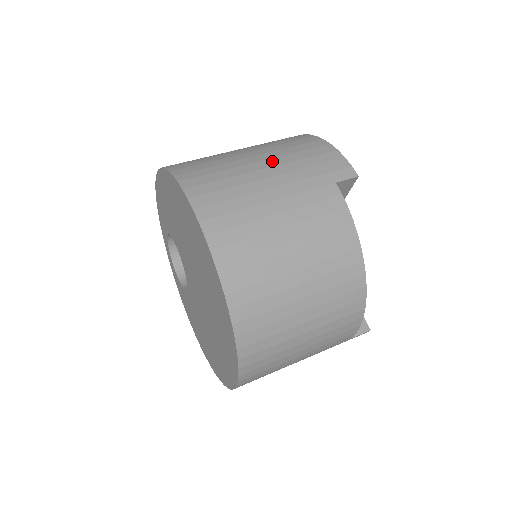
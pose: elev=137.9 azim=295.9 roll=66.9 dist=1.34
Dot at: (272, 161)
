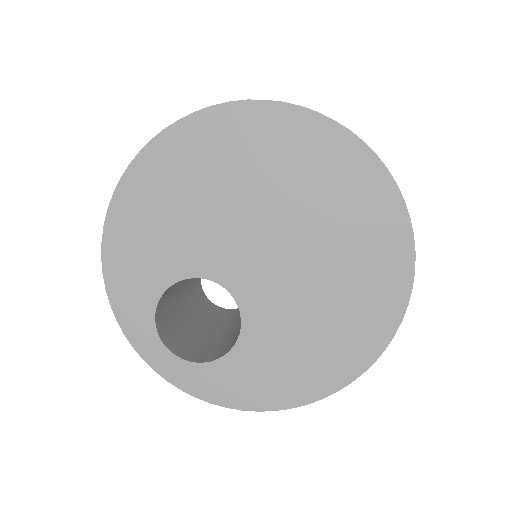
Dot at: occluded
